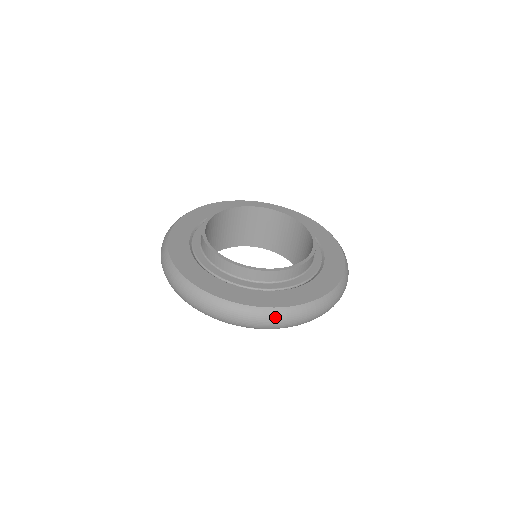
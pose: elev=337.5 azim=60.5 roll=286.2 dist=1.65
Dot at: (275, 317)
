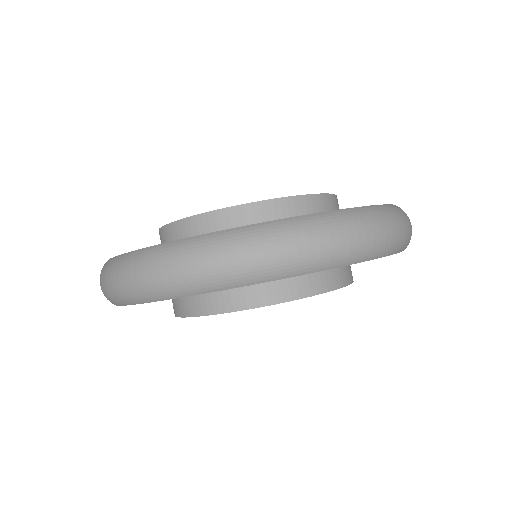
Dot at: (249, 240)
